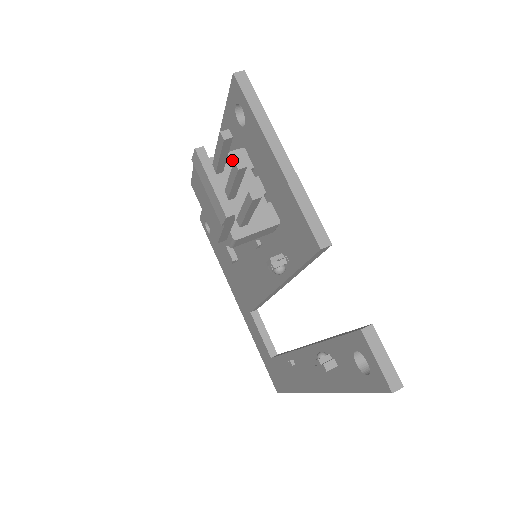
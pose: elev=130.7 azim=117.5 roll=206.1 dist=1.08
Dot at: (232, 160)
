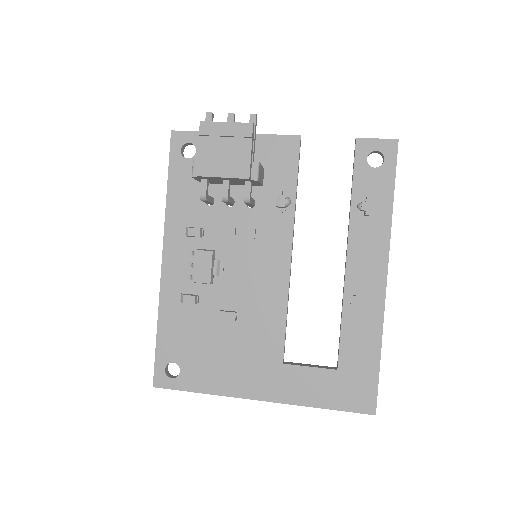
Dot at: occluded
